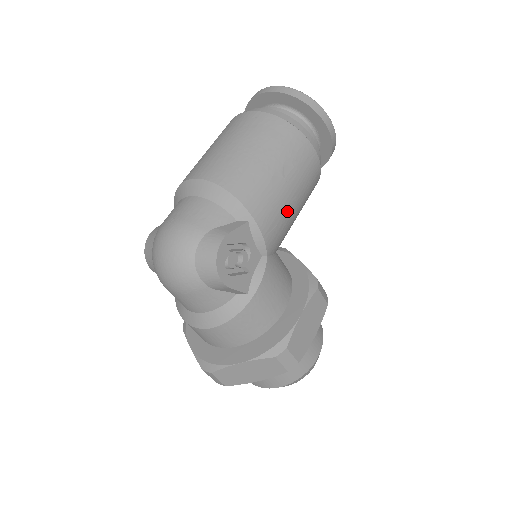
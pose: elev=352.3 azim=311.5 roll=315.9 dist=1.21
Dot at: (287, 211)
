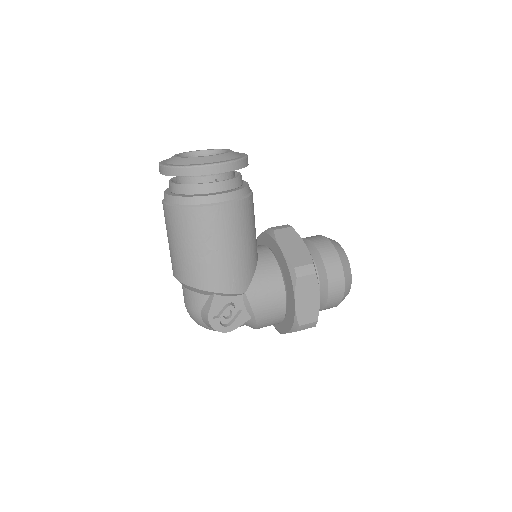
Dot at: (234, 261)
